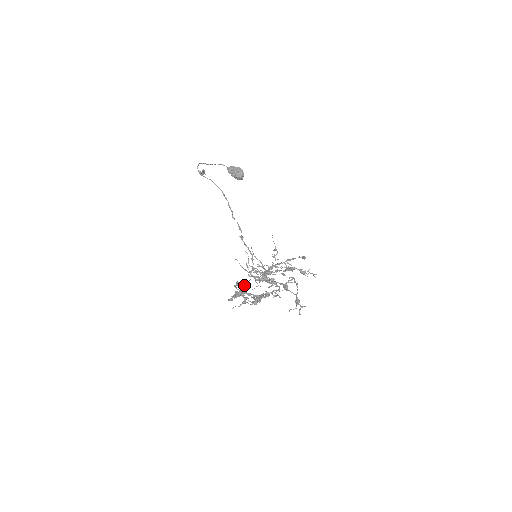
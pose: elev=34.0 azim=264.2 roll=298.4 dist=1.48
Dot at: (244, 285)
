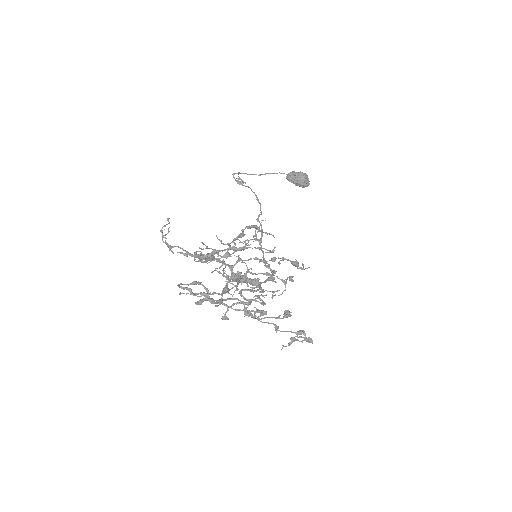
Dot at: (201, 284)
